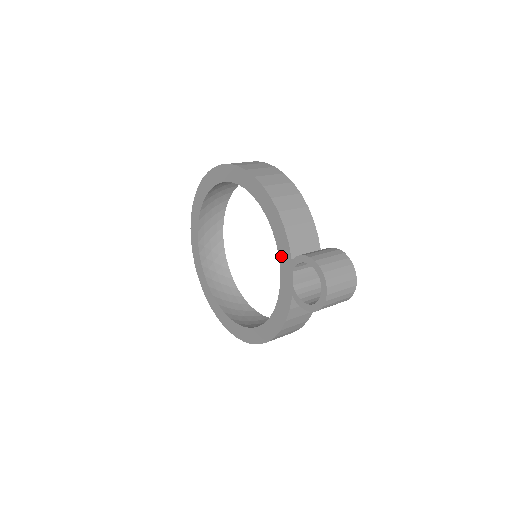
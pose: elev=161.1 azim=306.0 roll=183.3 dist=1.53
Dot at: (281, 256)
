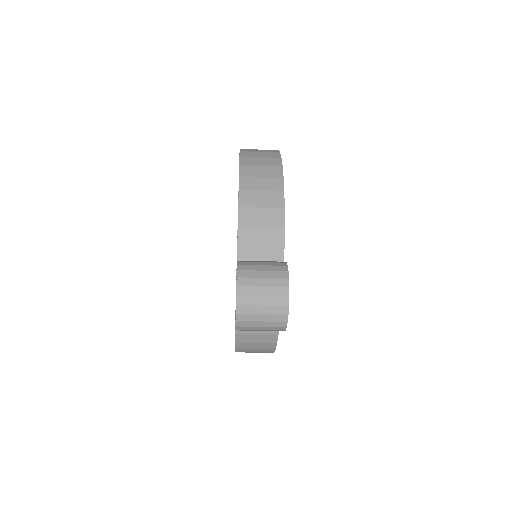
Dot at: occluded
